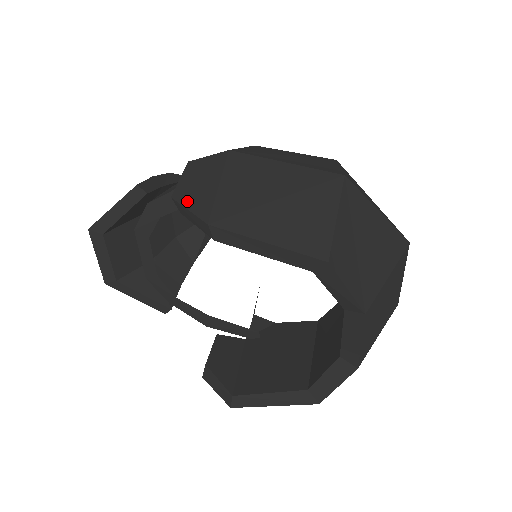
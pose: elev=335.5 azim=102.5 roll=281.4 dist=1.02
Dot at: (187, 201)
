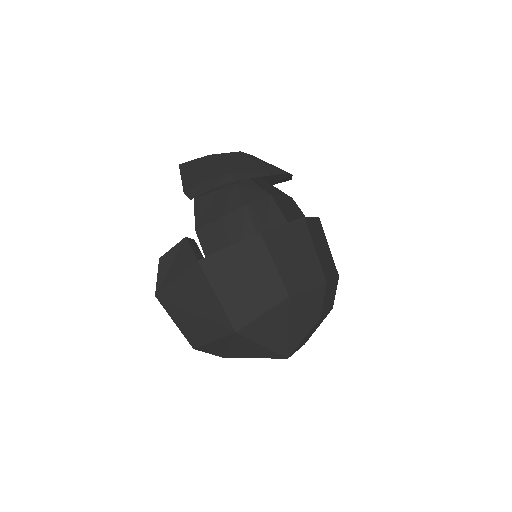
Dot at: (161, 270)
